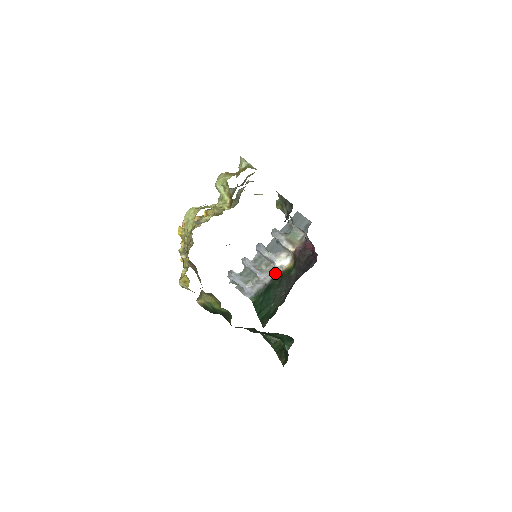
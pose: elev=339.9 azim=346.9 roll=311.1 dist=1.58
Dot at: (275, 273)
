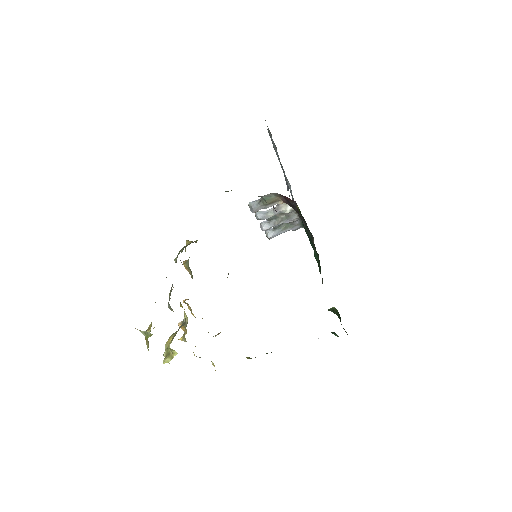
Dot at: (295, 212)
